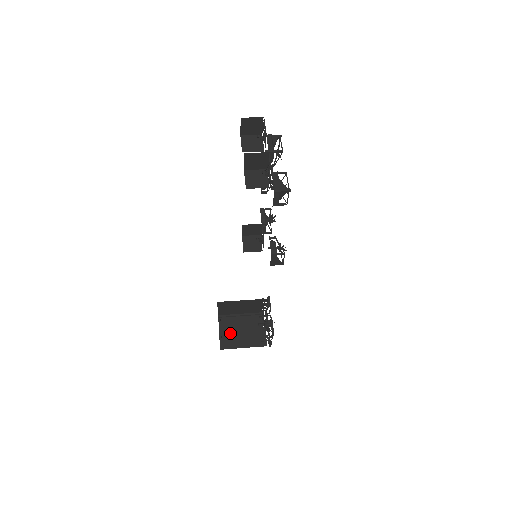
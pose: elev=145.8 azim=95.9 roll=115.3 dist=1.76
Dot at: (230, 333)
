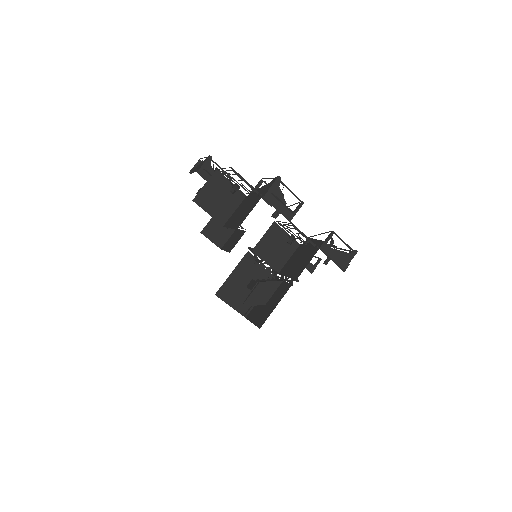
Dot at: (240, 298)
